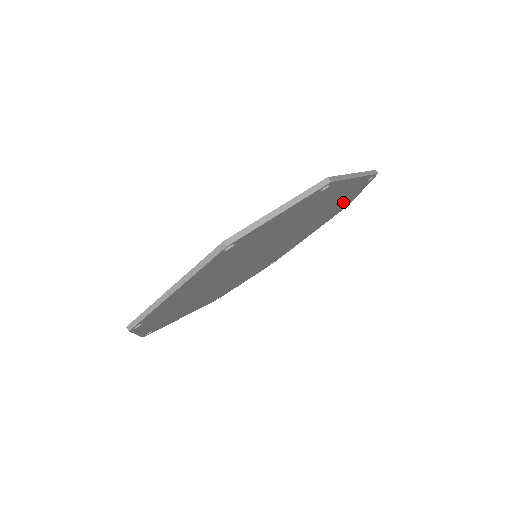
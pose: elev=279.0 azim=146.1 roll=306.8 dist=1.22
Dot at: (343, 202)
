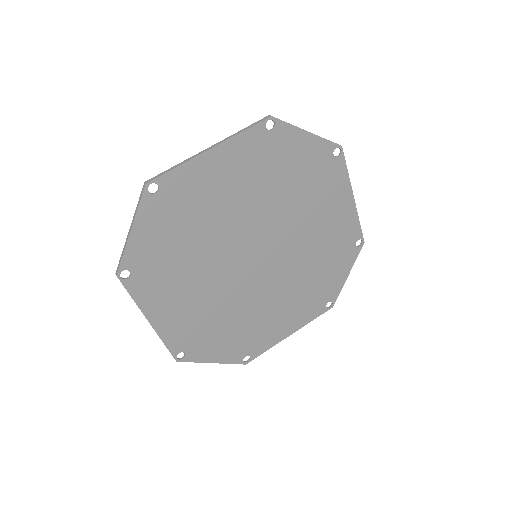
Dot at: (333, 271)
